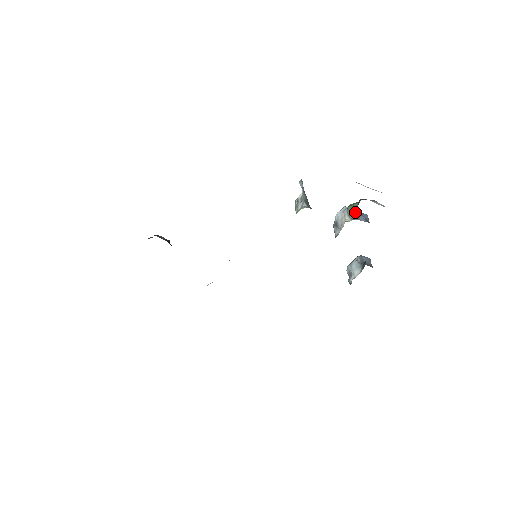
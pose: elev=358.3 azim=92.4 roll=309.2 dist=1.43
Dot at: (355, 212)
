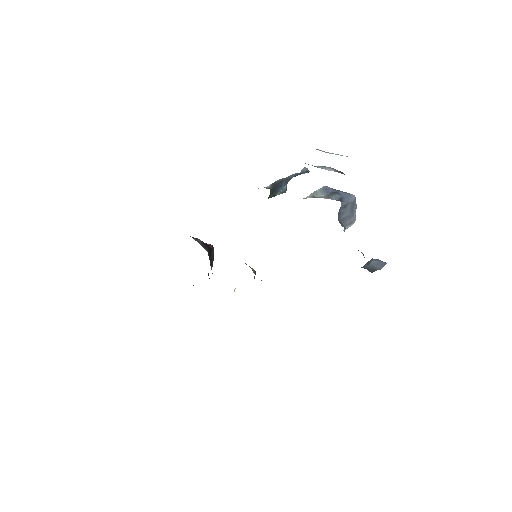
Dot at: (333, 191)
